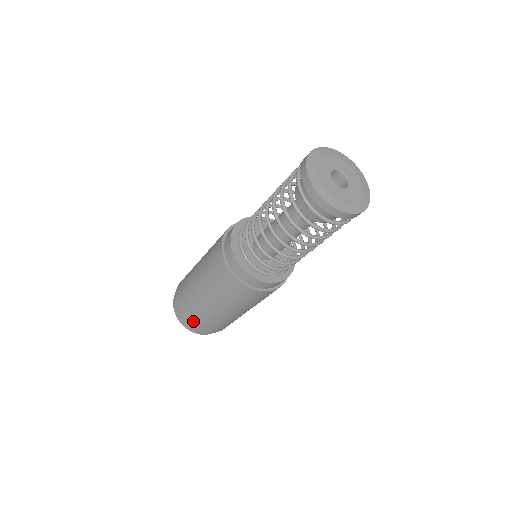
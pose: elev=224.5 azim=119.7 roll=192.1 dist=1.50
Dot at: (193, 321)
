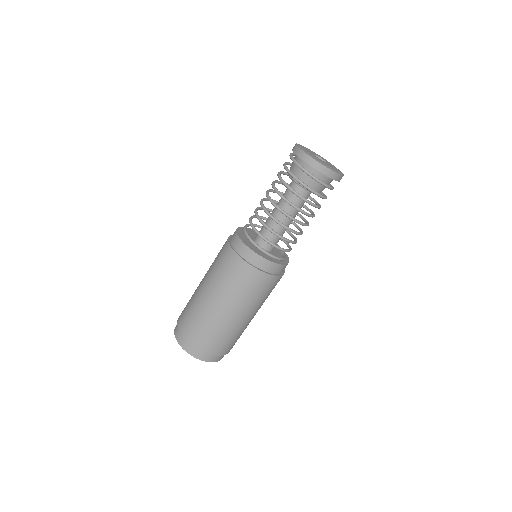
Dot at: (208, 343)
